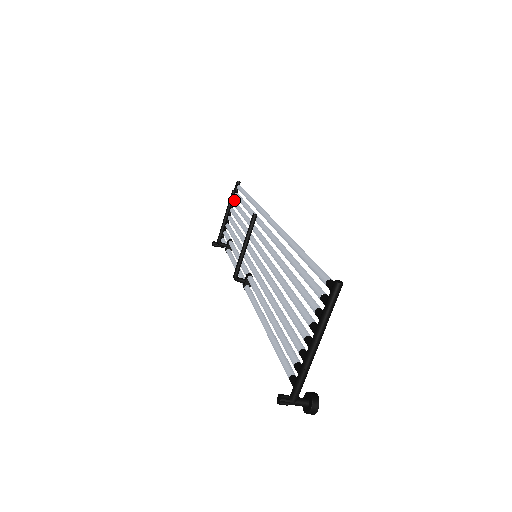
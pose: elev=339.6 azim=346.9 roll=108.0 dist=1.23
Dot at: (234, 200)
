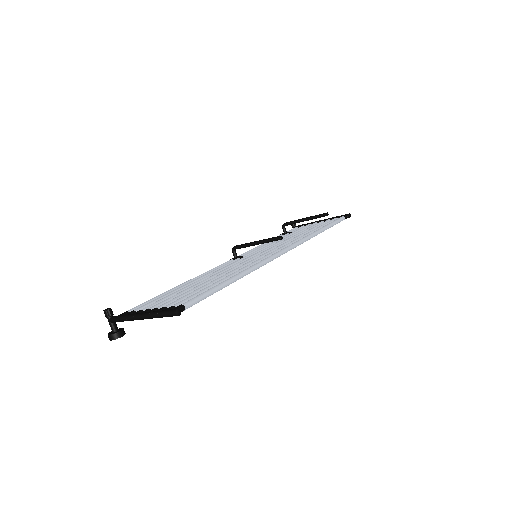
Dot at: occluded
